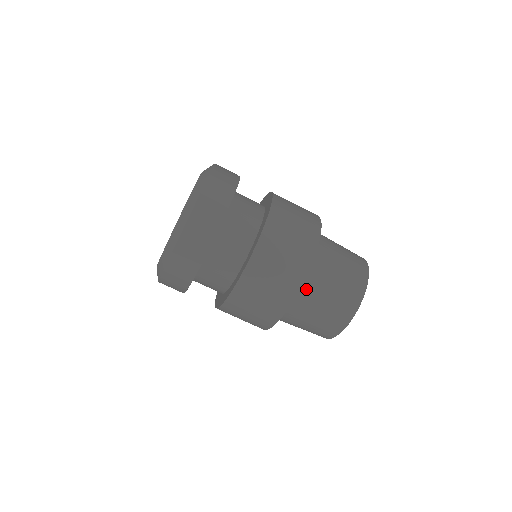
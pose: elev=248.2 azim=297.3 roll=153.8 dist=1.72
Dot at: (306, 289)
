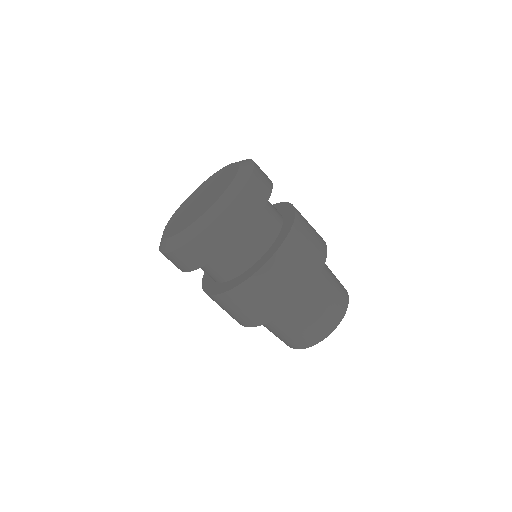
Dot at: occluded
